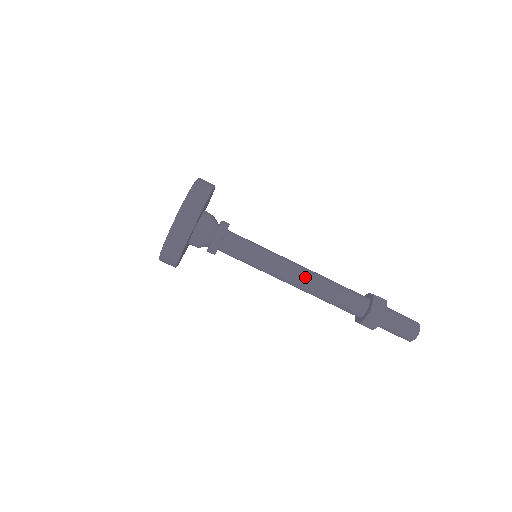
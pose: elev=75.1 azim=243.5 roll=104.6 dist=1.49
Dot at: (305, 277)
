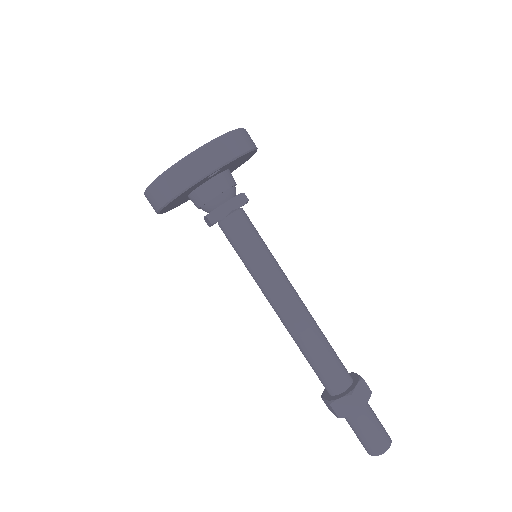
Dot at: (299, 311)
